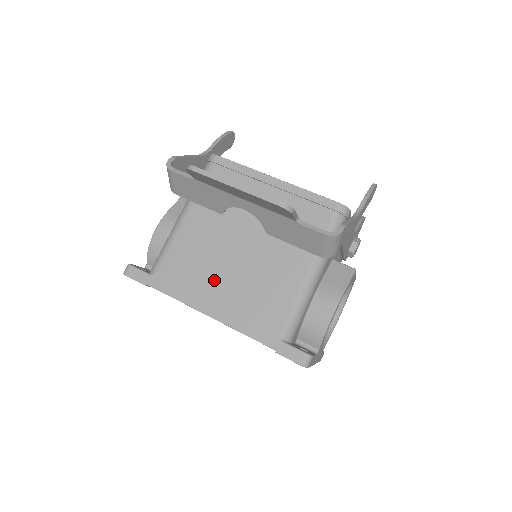
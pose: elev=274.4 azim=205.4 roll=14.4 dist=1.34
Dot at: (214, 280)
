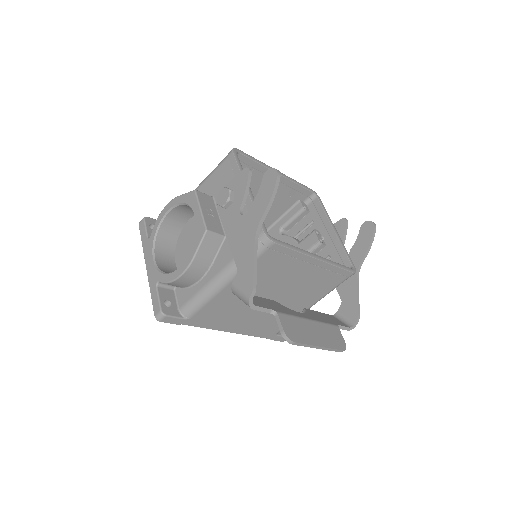
Dot at: (241, 317)
